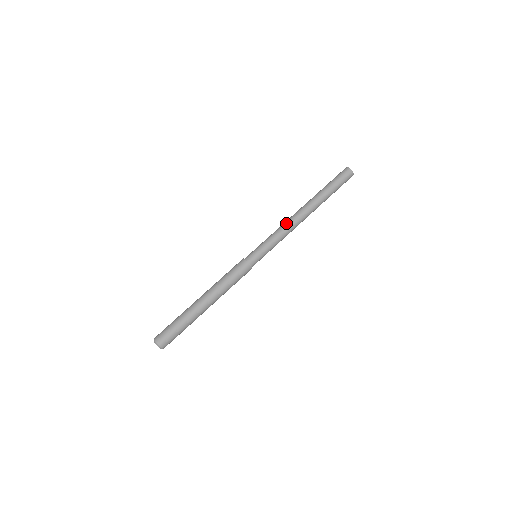
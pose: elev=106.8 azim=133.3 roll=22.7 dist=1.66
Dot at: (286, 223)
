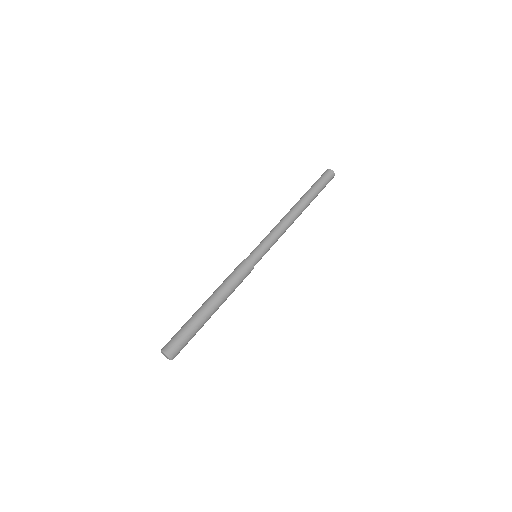
Dot at: (285, 224)
